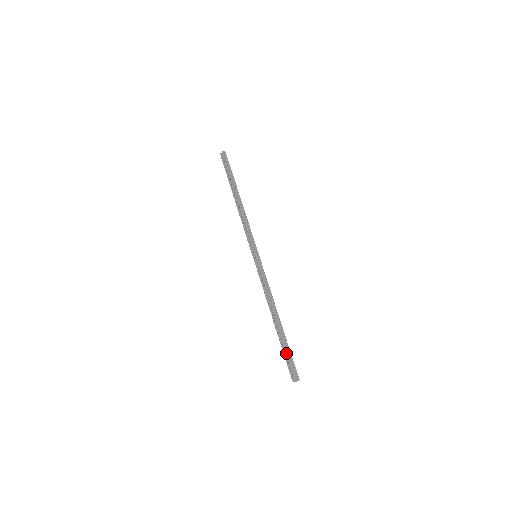
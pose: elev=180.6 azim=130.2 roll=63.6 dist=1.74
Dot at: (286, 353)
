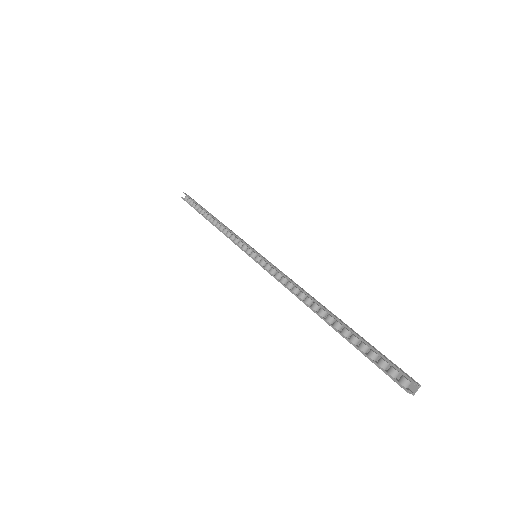
Dot at: (366, 345)
